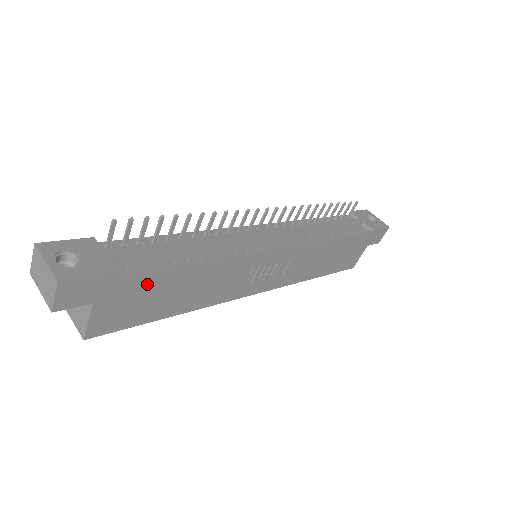
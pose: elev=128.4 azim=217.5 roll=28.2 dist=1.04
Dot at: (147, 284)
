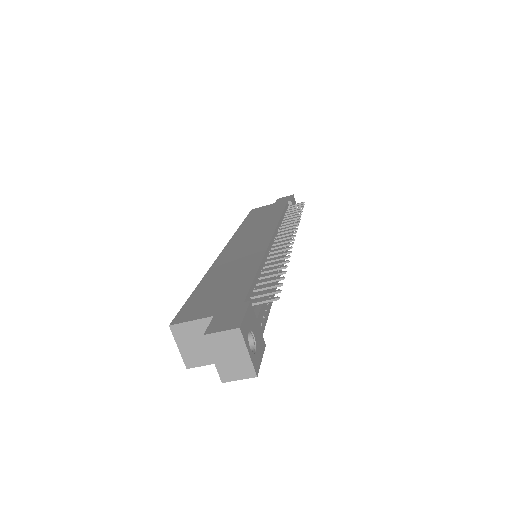
Dot at: occluded
